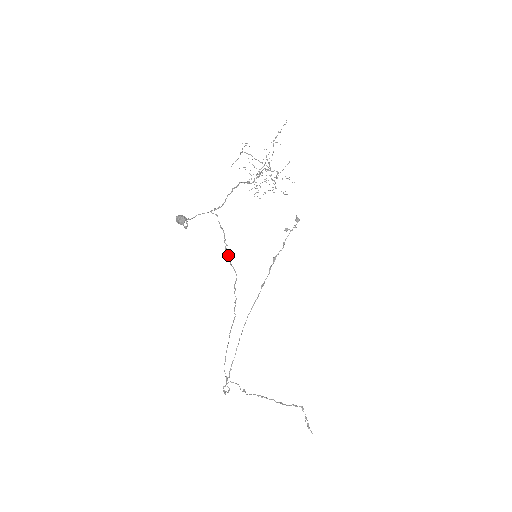
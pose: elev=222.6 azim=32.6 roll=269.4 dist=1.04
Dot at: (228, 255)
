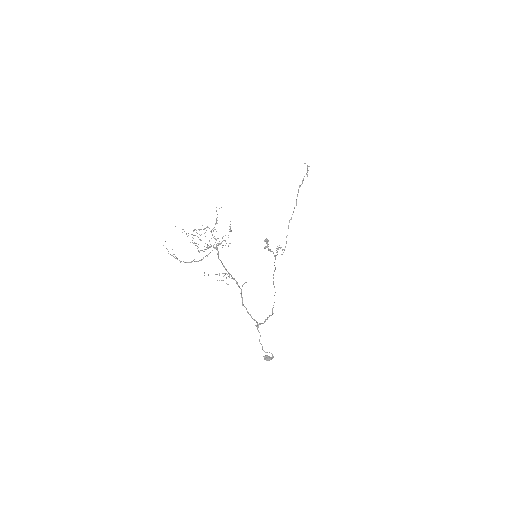
Dot at: (273, 307)
